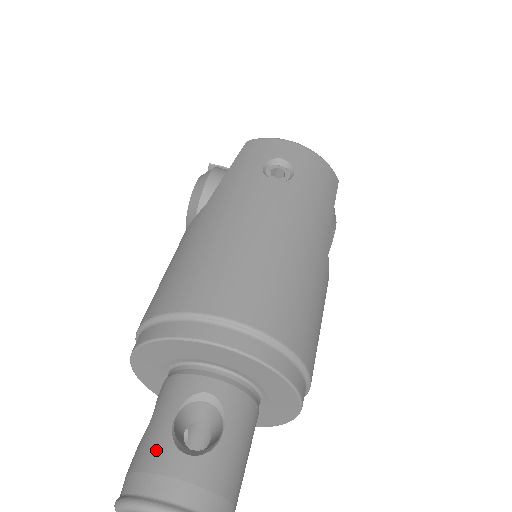
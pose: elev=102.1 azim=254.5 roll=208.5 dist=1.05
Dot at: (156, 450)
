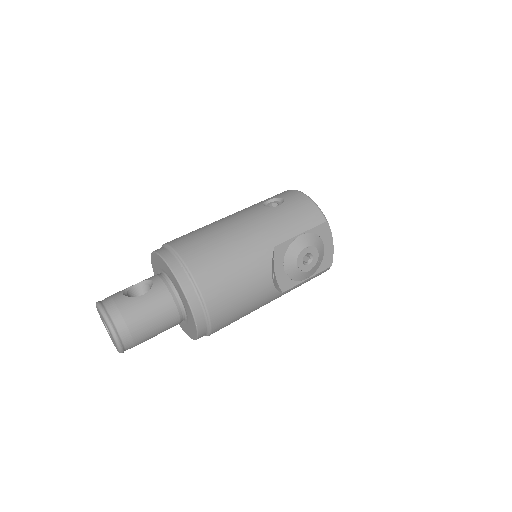
Dot at: (119, 291)
